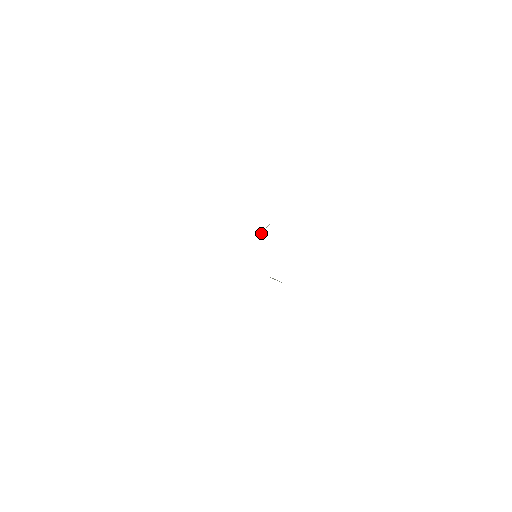
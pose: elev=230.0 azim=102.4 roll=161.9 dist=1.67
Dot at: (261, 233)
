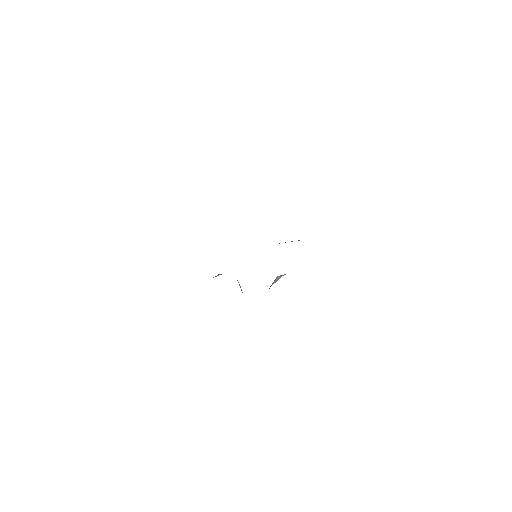
Dot at: (291, 241)
